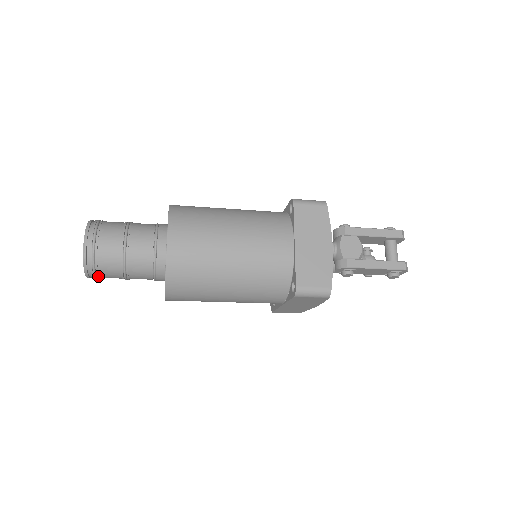
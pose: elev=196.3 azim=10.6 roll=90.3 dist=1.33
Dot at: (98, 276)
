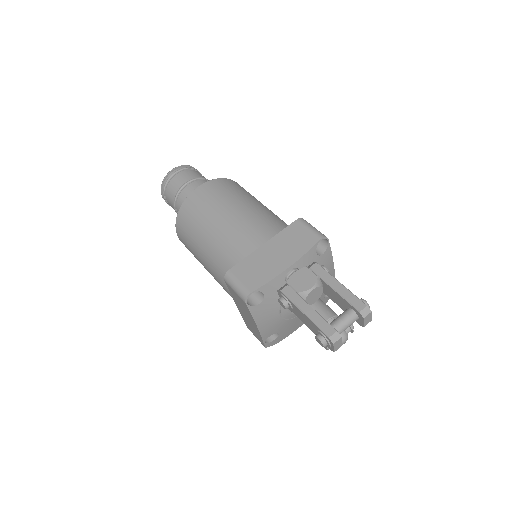
Dot at: (166, 199)
